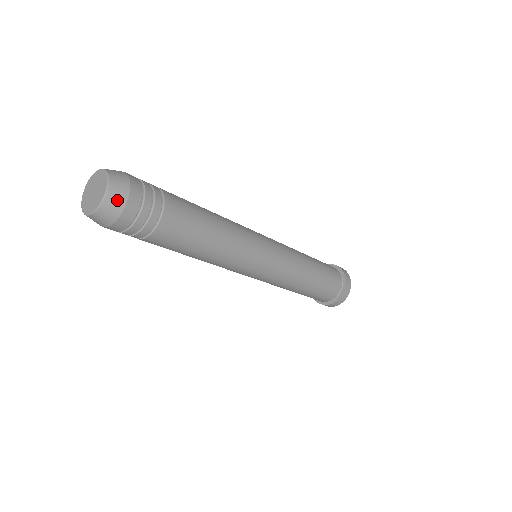
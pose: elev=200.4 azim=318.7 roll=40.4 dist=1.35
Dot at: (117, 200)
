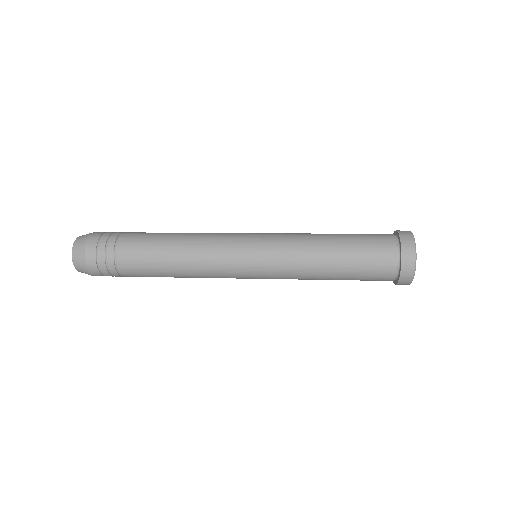
Dot at: (81, 268)
